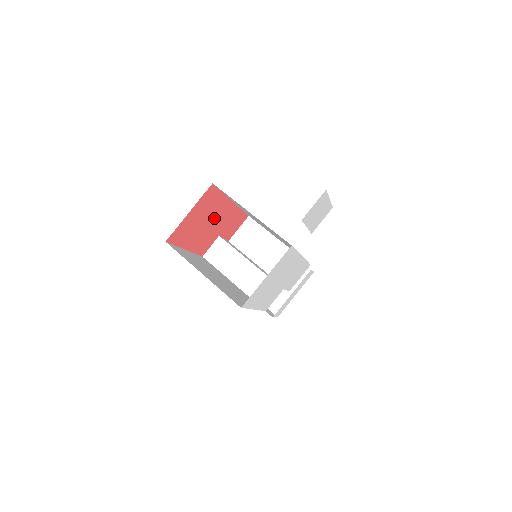
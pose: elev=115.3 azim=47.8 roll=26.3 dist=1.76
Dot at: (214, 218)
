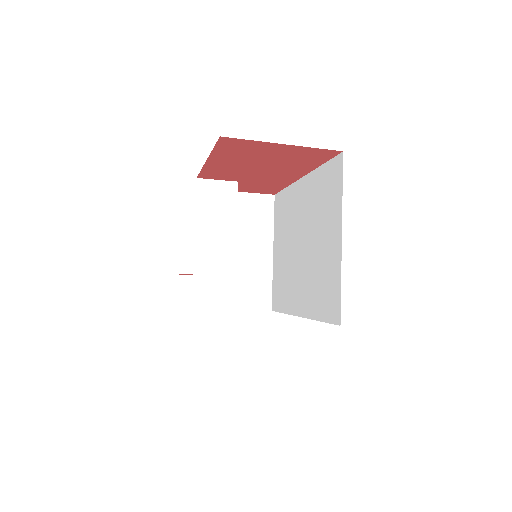
Dot at: (271, 169)
